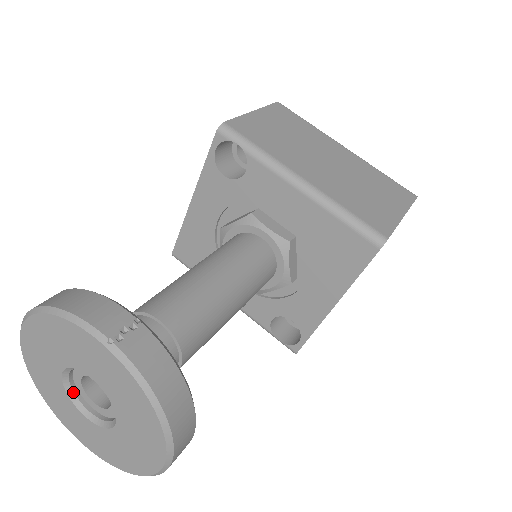
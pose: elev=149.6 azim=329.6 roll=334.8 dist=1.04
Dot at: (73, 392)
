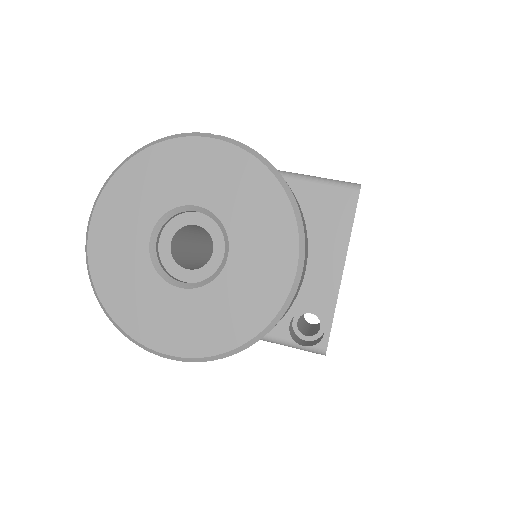
Dot at: (161, 268)
